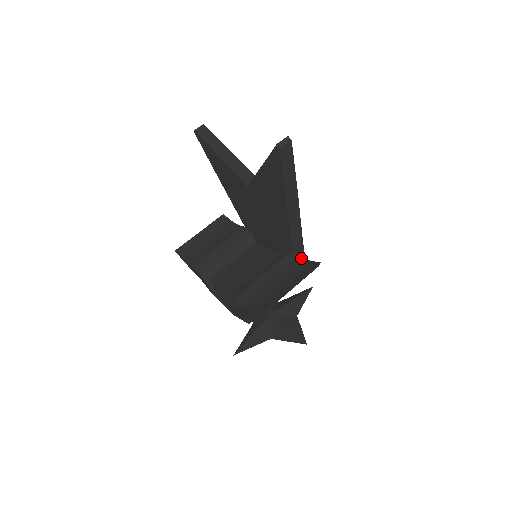
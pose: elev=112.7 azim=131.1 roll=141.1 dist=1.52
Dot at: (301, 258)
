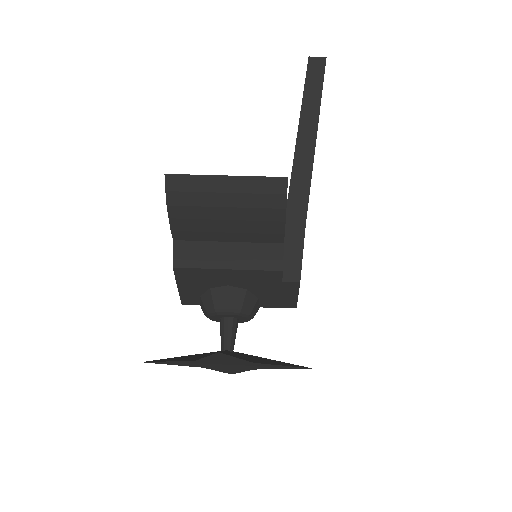
Dot at: occluded
